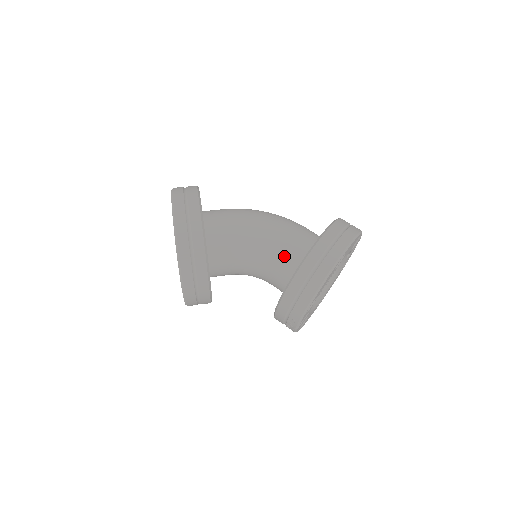
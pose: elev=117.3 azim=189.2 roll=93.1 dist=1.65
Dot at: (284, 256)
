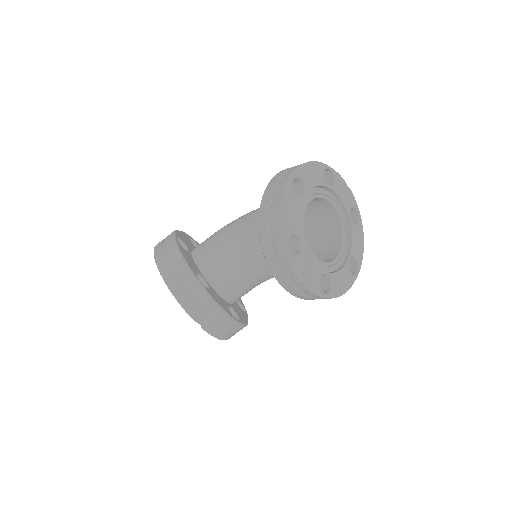
Dot at: occluded
